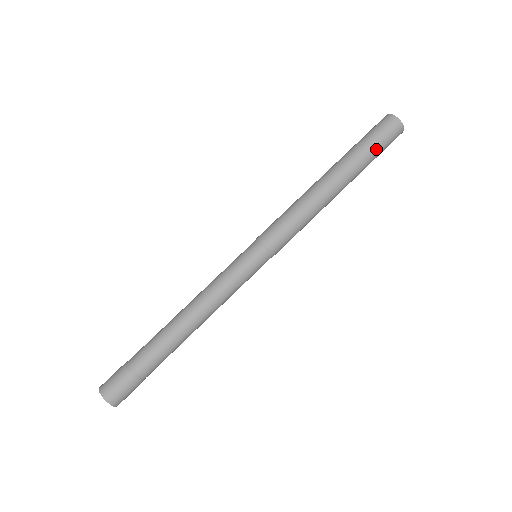
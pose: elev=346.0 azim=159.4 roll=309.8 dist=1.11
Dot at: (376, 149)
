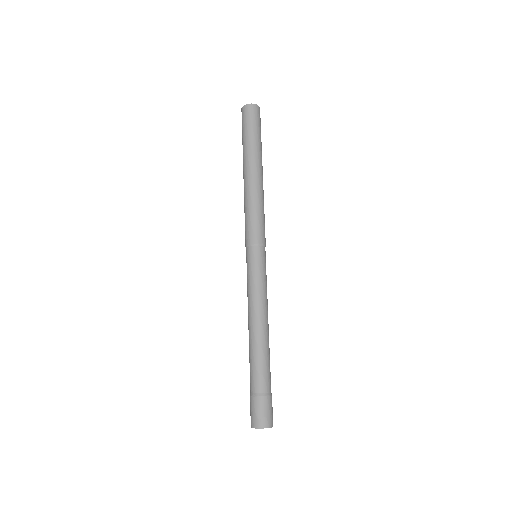
Dot at: occluded
